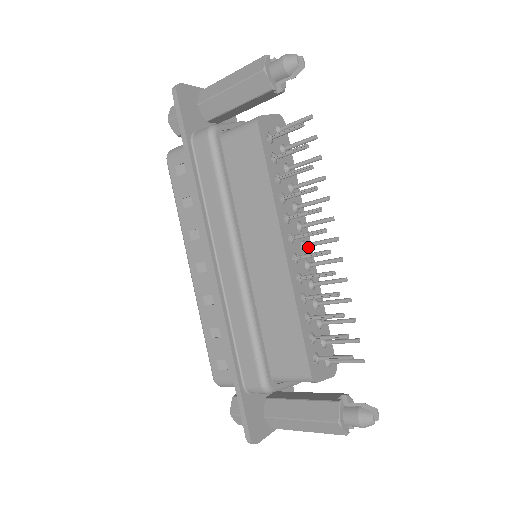
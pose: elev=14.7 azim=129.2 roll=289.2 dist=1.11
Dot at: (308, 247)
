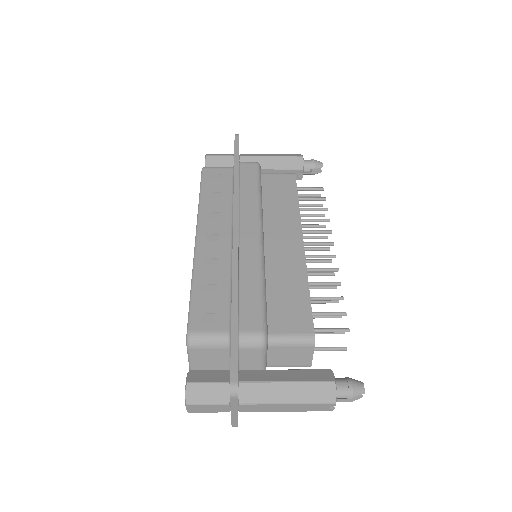
Dot at: occluded
